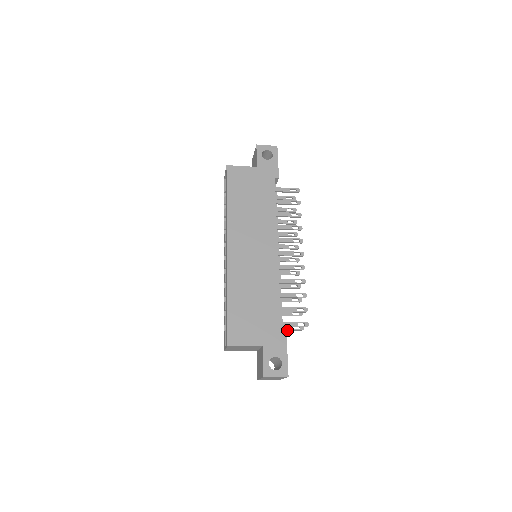
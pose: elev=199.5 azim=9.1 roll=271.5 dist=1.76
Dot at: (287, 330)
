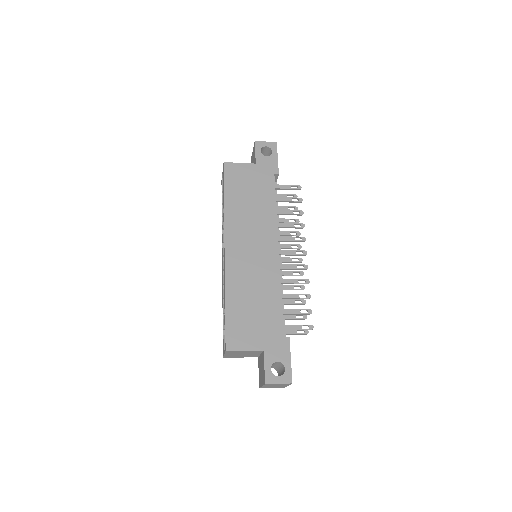
Dot at: (290, 334)
